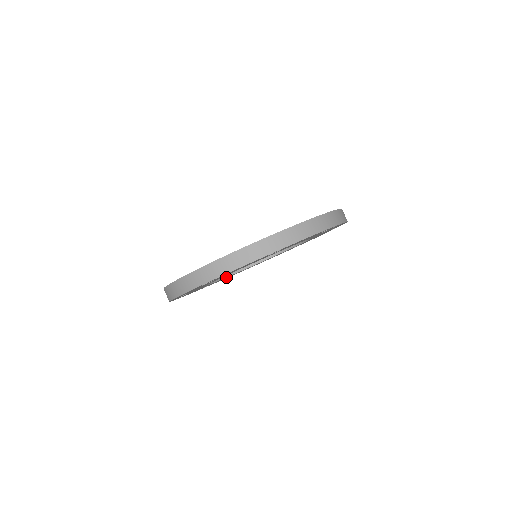
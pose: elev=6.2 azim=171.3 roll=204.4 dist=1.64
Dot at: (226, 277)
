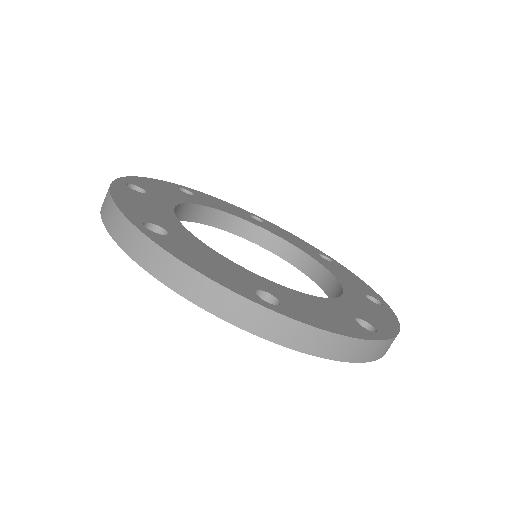
Dot at: (266, 248)
